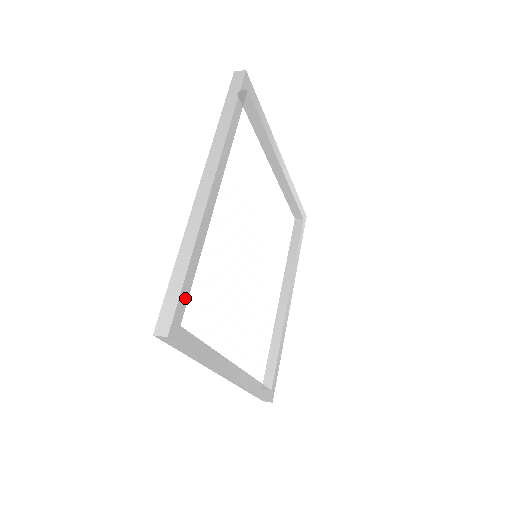
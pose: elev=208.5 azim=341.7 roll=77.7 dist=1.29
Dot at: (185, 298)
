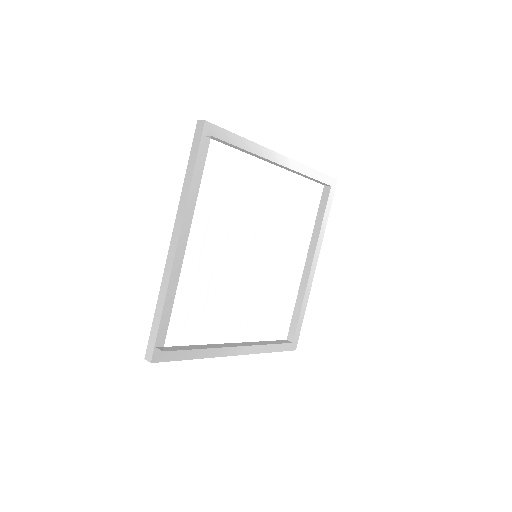
Dot at: (164, 333)
